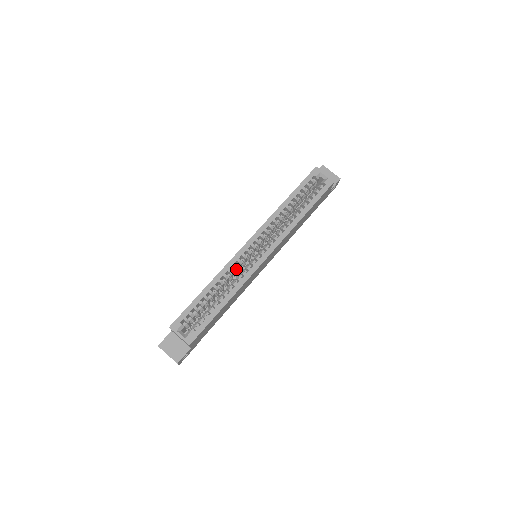
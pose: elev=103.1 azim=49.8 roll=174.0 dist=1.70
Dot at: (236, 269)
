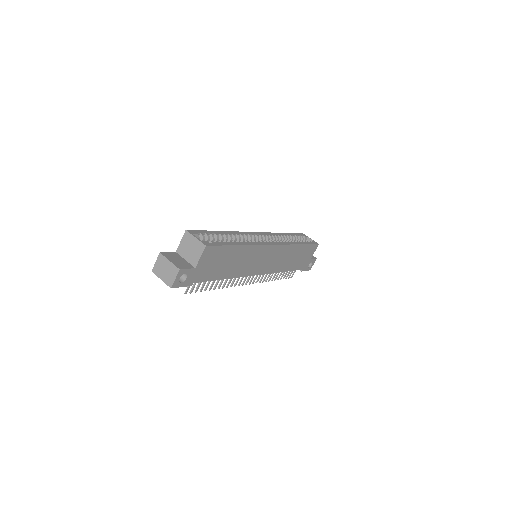
Dot at: (247, 239)
